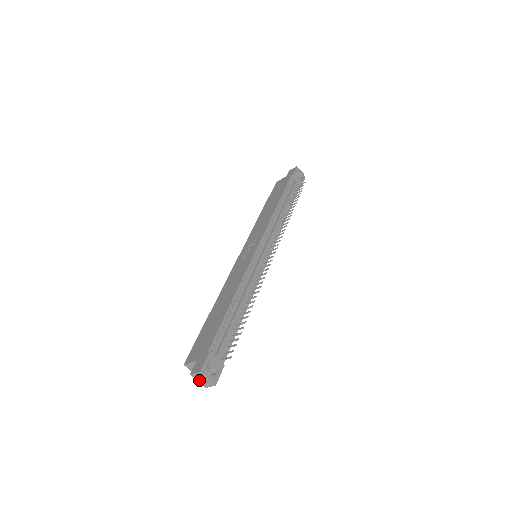
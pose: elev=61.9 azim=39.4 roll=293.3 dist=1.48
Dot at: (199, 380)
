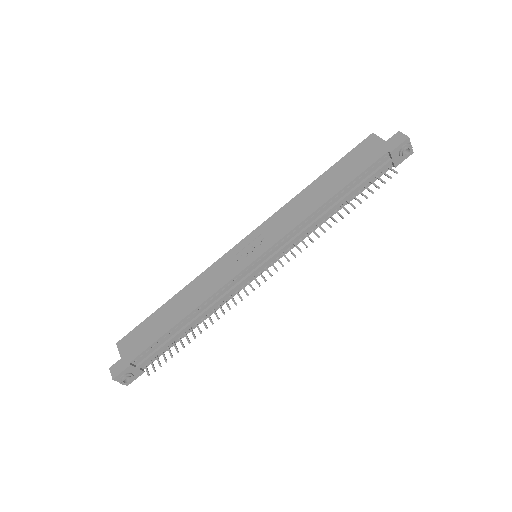
Dot at: occluded
